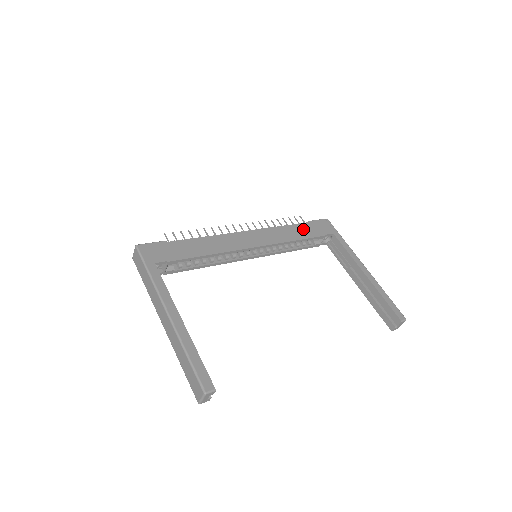
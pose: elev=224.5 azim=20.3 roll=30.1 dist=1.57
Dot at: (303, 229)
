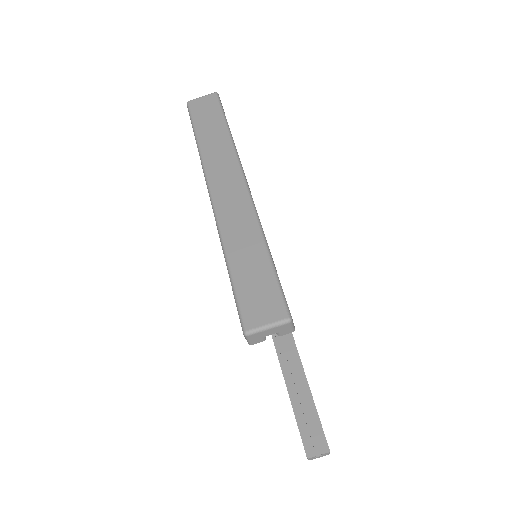
Dot at: occluded
